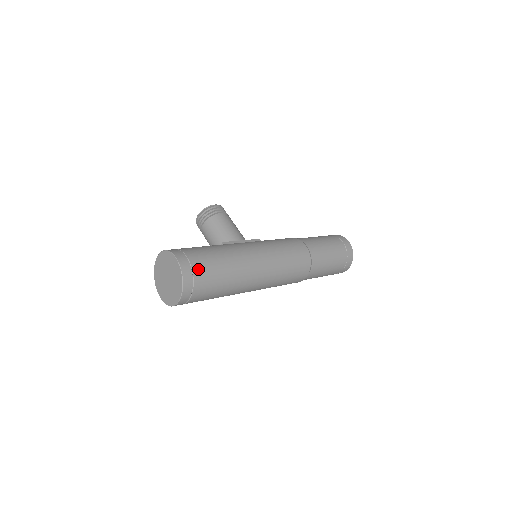
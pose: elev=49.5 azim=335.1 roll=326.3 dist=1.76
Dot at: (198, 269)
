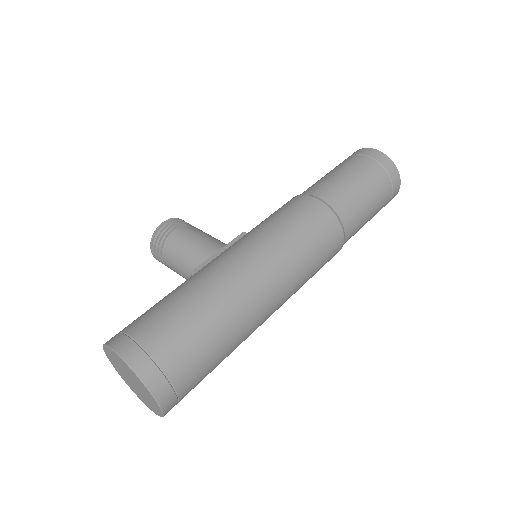
Dot at: (159, 348)
